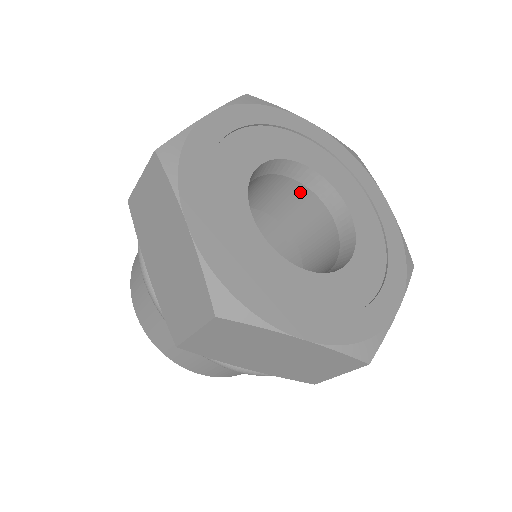
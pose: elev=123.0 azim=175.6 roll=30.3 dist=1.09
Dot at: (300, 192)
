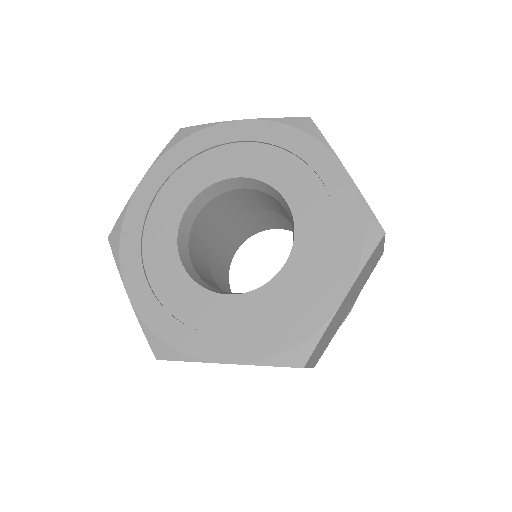
Dot at: (209, 208)
